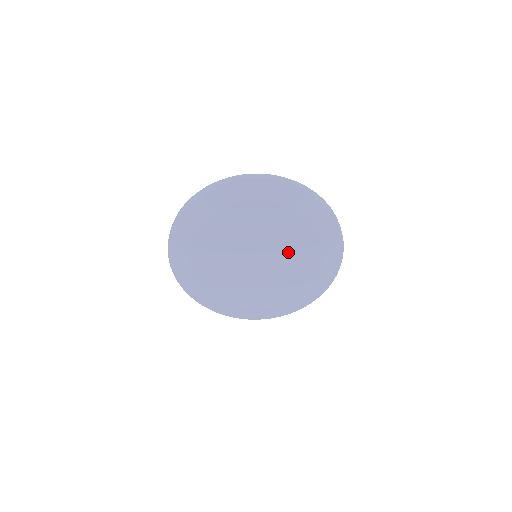
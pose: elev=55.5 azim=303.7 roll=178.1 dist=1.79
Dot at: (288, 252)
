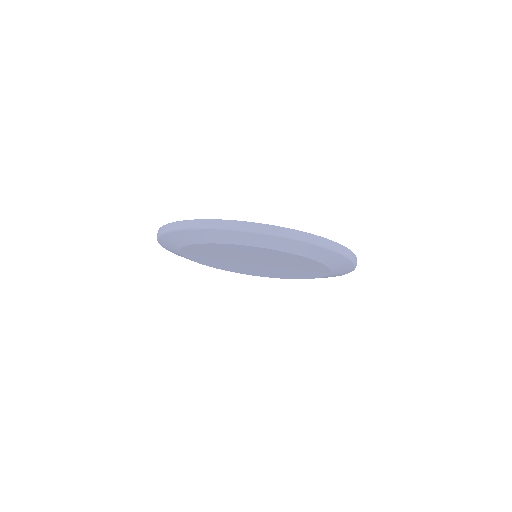
Dot at: (285, 271)
